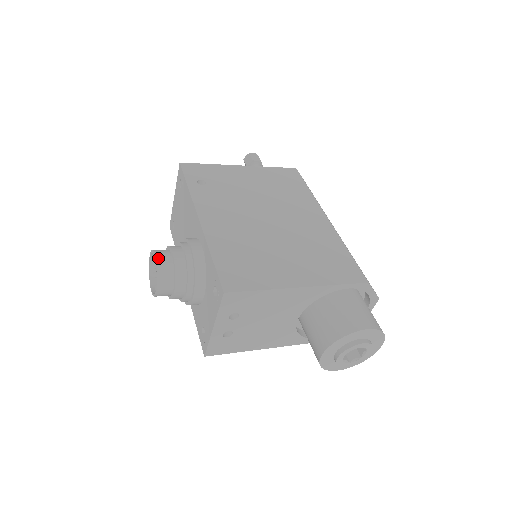
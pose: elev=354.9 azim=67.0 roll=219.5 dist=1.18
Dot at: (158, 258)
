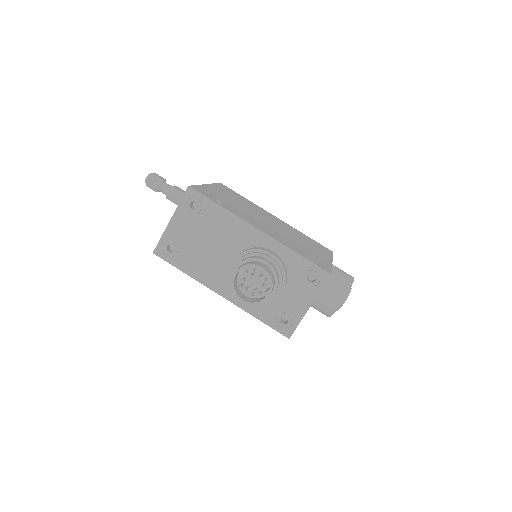
Dot at: (264, 268)
